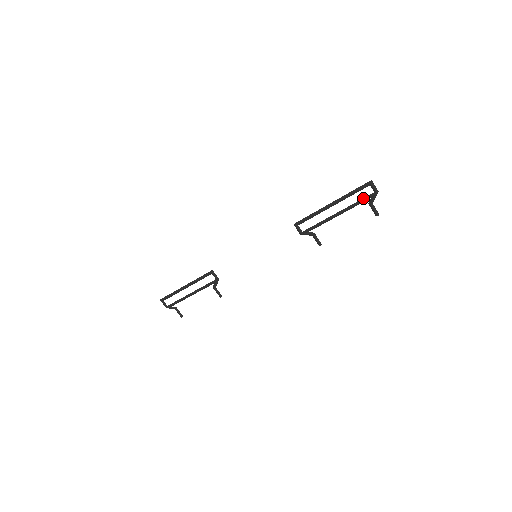
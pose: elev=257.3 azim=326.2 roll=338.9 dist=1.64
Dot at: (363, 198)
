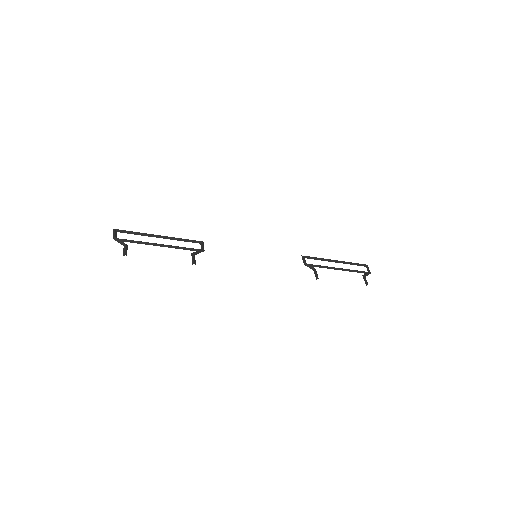
Dot at: occluded
